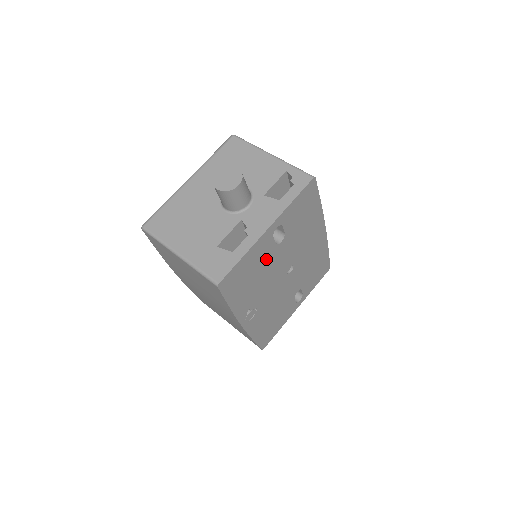
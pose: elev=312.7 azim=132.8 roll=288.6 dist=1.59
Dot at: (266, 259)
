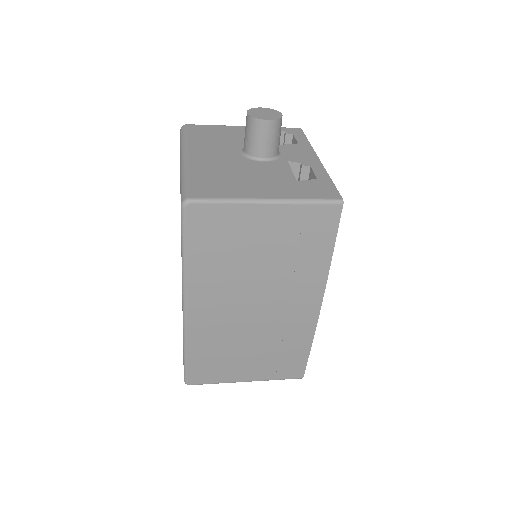
Dot at: occluded
